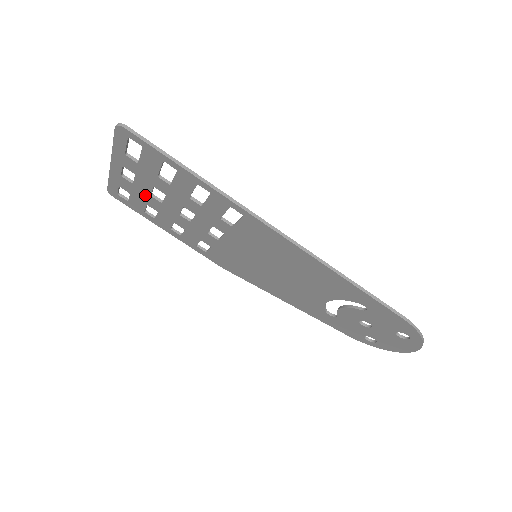
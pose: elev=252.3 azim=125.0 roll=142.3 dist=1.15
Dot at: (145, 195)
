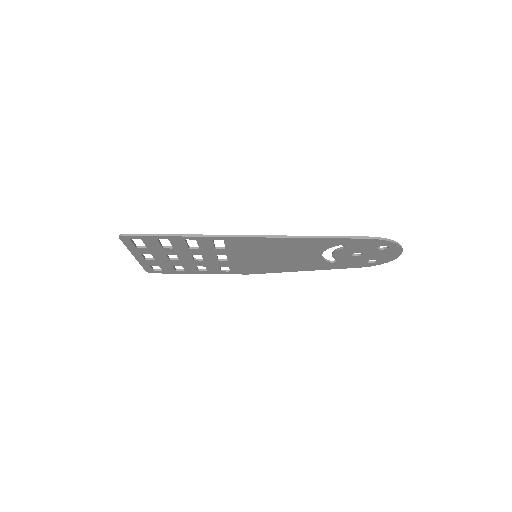
Dot at: (167, 262)
